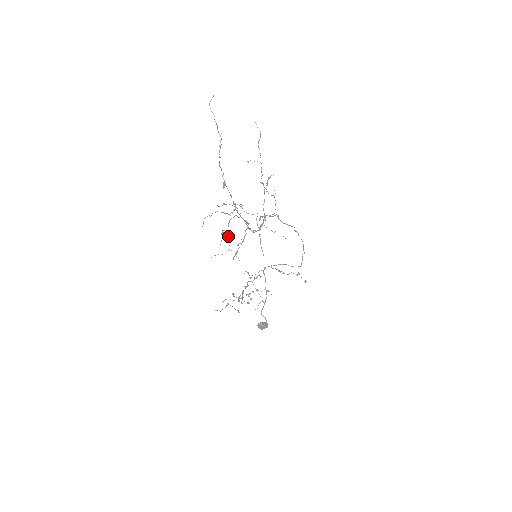
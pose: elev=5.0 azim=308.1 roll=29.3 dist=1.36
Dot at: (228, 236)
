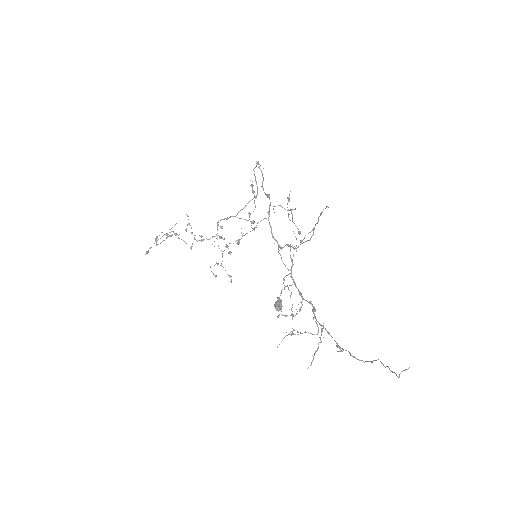
Dot at: (298, 332)
